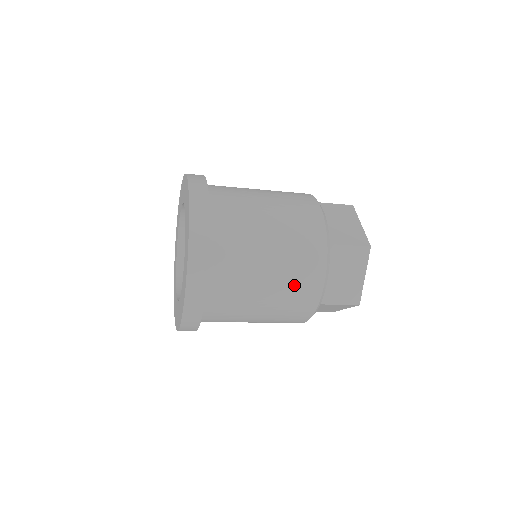
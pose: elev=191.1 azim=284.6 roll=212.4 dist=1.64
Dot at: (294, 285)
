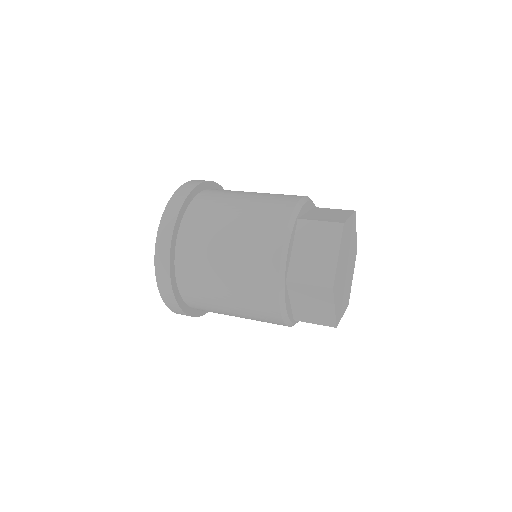
Dot at: (252, 248)
